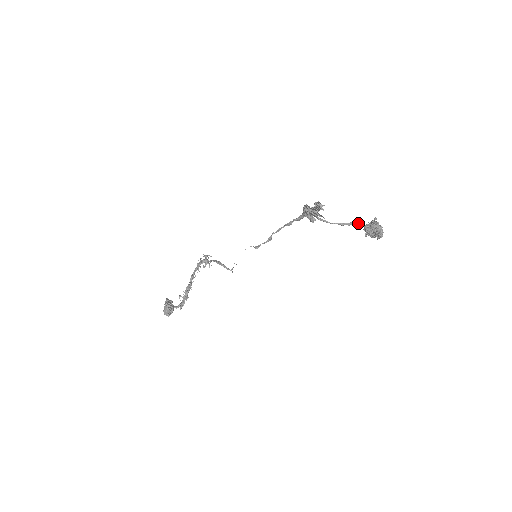
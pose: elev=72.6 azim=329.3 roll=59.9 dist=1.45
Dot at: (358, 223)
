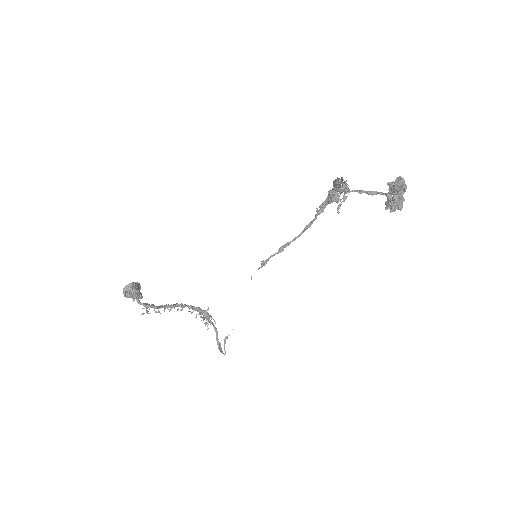
Dot at: (380, 192)
